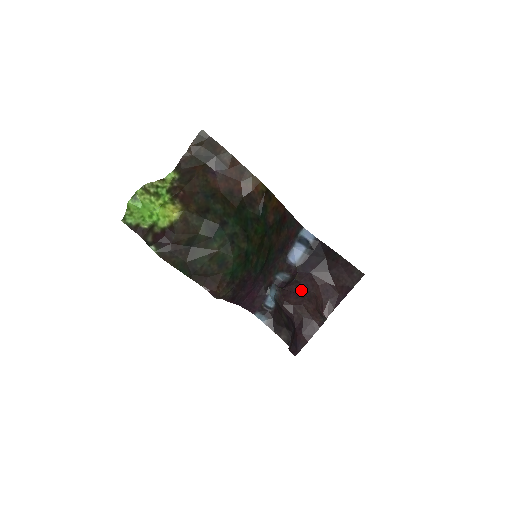
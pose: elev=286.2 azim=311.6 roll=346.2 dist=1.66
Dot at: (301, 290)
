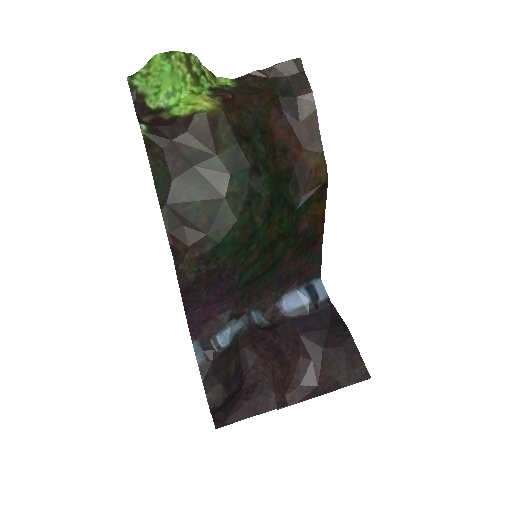
Dot at: (277, 345)
